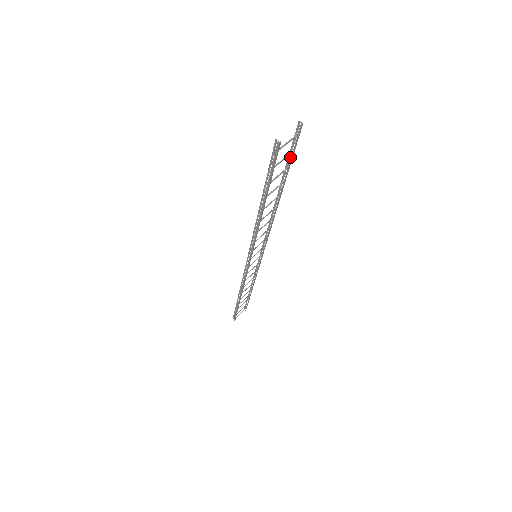
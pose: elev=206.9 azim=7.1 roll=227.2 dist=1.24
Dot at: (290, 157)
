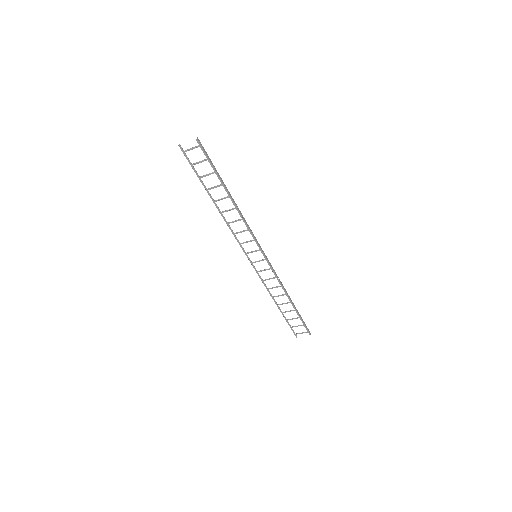
Dot at: (213, 165)
